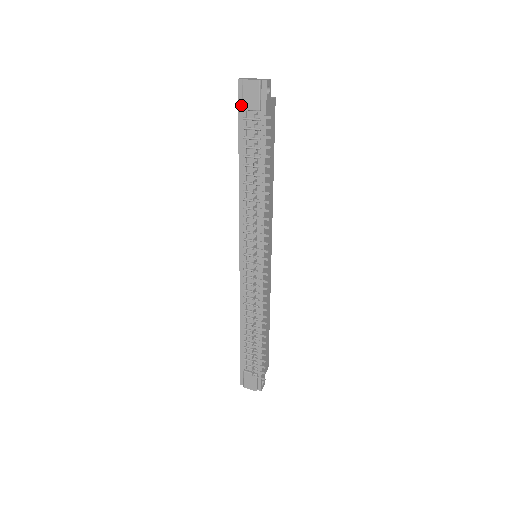
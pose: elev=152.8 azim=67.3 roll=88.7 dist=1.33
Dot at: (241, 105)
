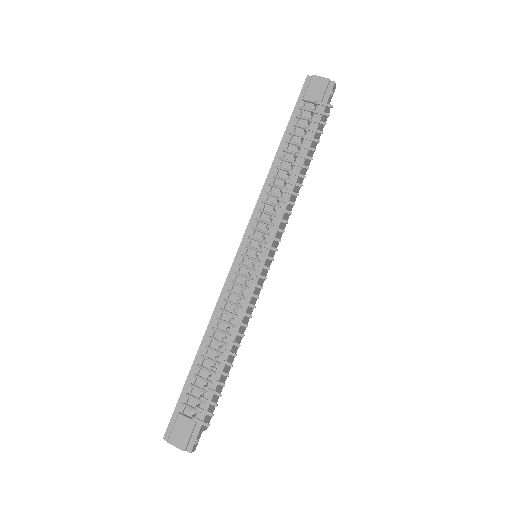
Dot at: (302, 97)
